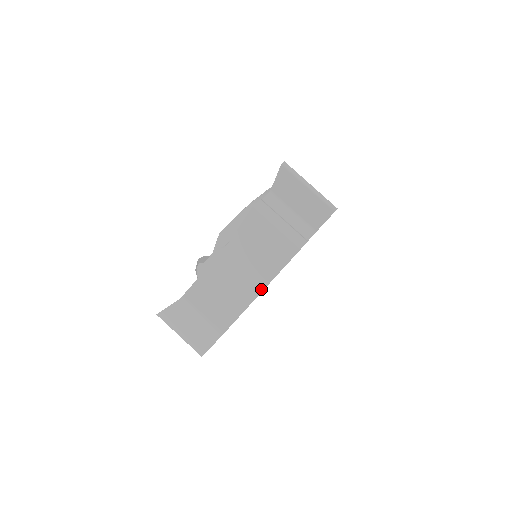
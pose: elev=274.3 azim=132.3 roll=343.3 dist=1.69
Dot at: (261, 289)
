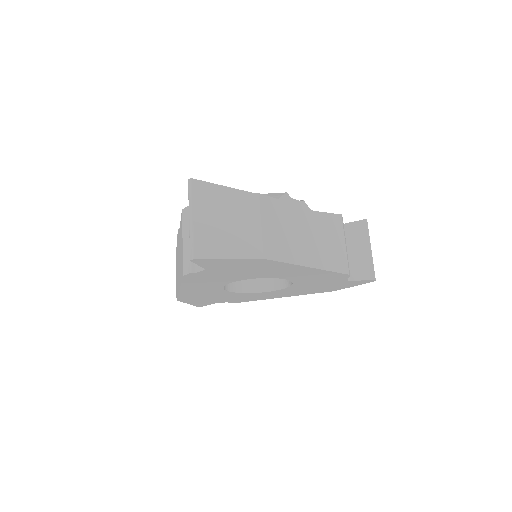
Dot at: (312, 265)
